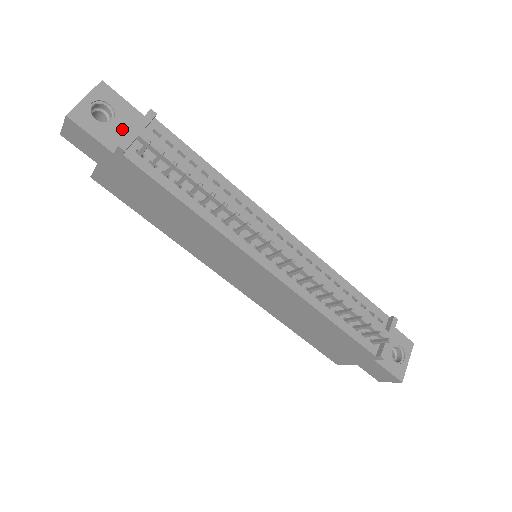
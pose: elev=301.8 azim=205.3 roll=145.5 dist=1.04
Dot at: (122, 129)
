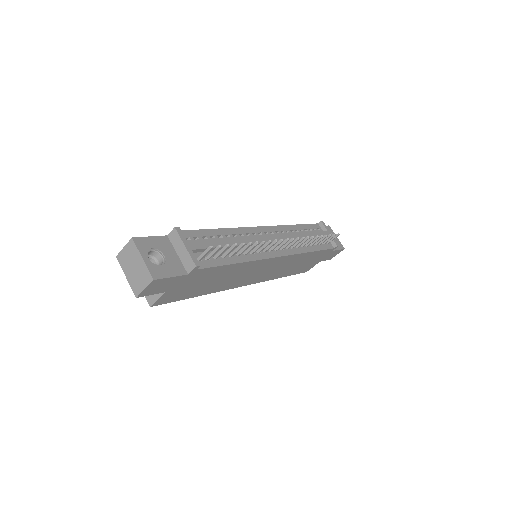
Dot at: (172, 256)
